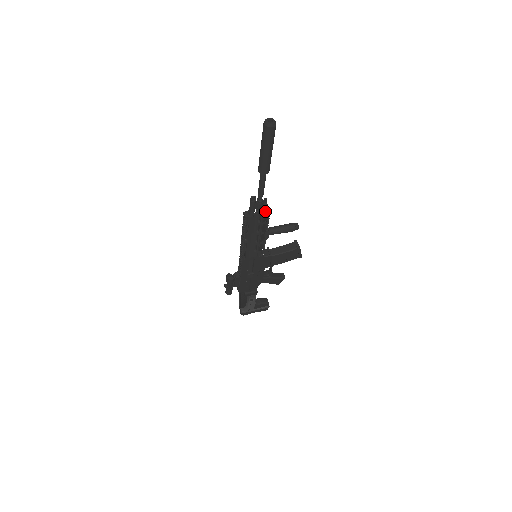
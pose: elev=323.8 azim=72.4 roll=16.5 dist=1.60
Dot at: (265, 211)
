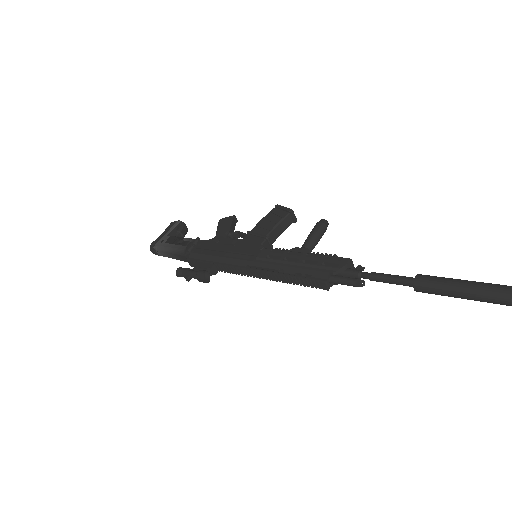
Dot at: occluded
